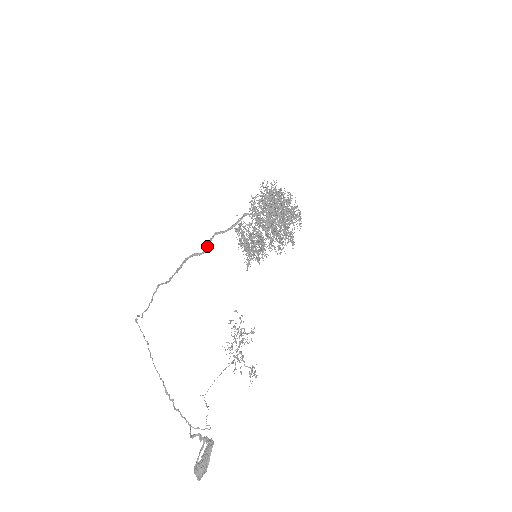
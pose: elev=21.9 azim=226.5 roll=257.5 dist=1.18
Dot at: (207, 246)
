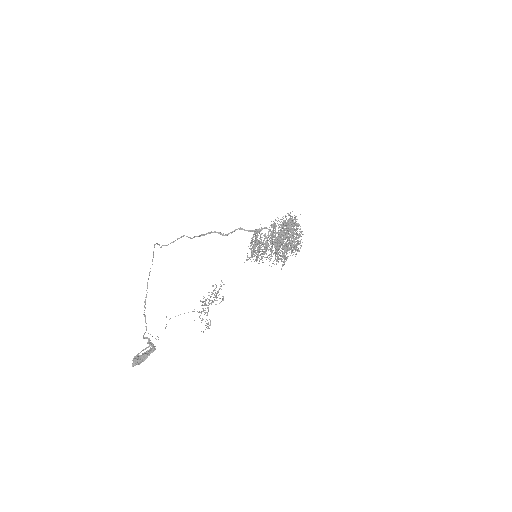
Dot at: occluded
